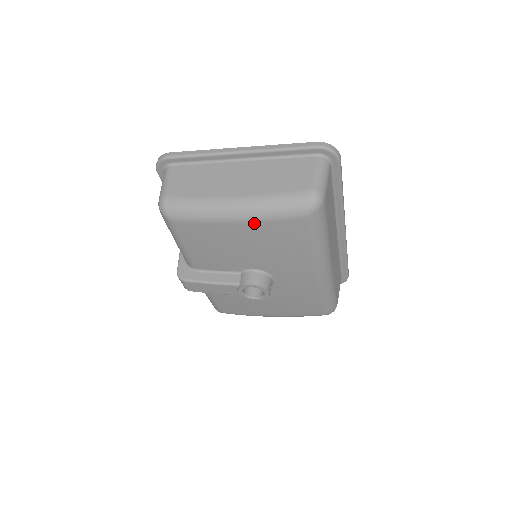
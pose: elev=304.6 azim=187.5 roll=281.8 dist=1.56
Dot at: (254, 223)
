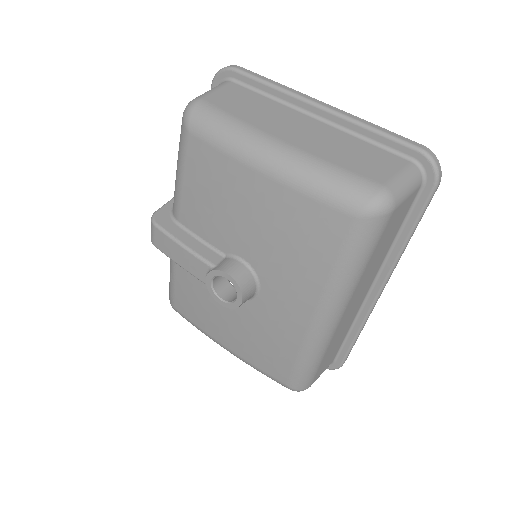
Dot at: (284, 187)
